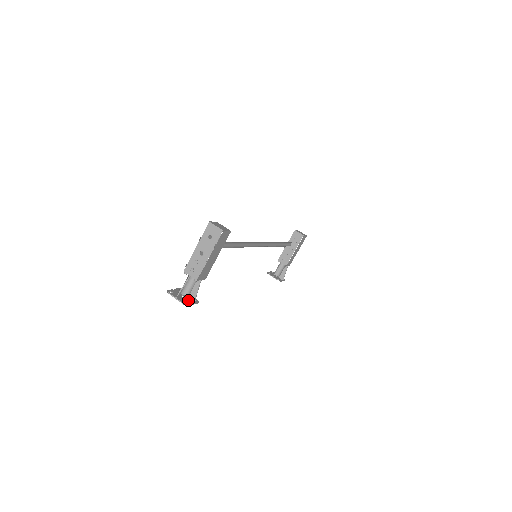
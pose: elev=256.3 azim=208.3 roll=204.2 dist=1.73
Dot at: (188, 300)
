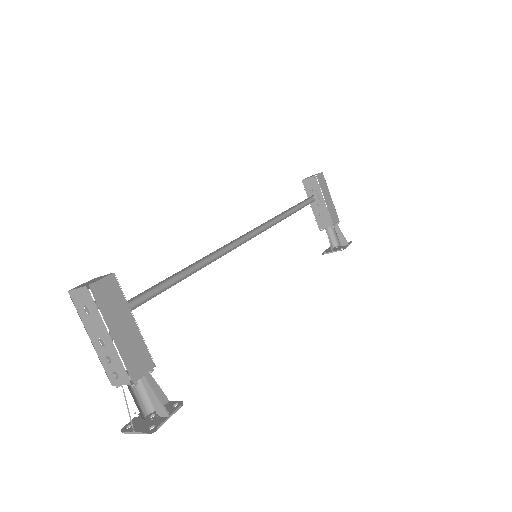
Dot at: (159, 417)
